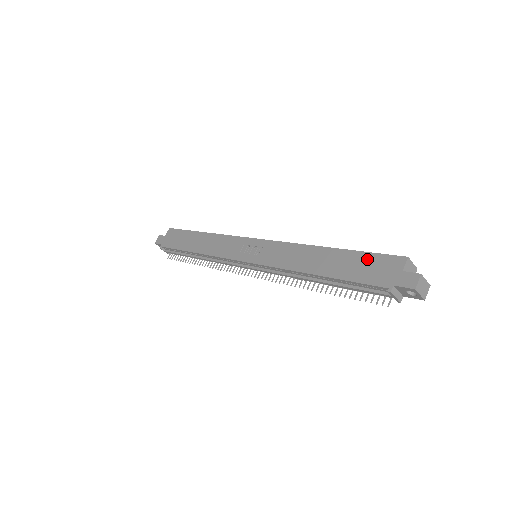
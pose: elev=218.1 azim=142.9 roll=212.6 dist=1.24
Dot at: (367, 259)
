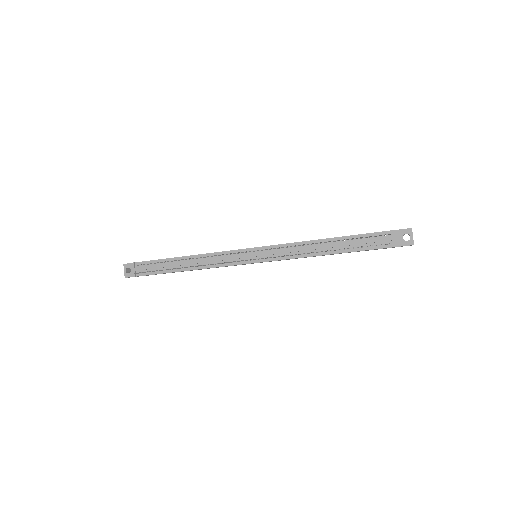
Dot at: occluded
